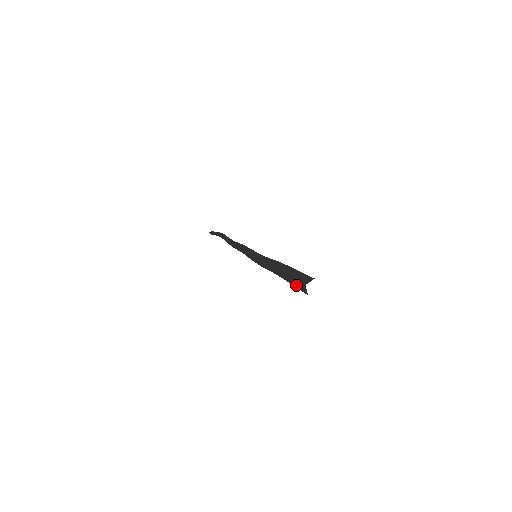
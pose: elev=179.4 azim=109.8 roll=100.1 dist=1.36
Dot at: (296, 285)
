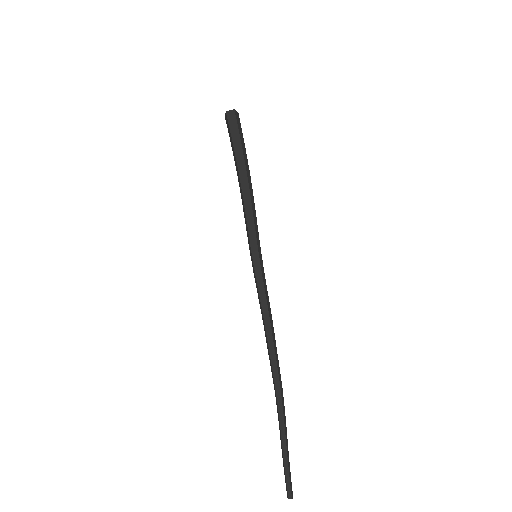
Dot at: (230, 135)
